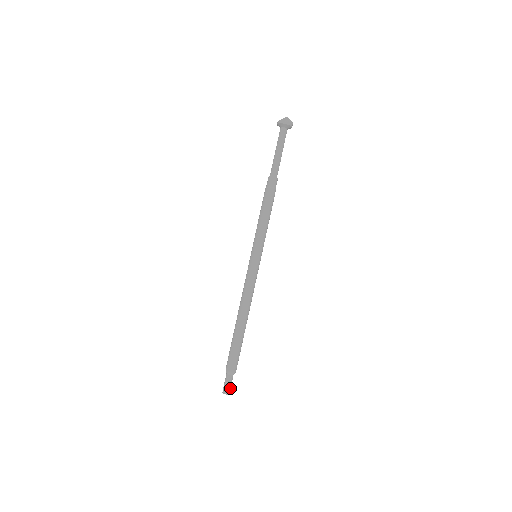
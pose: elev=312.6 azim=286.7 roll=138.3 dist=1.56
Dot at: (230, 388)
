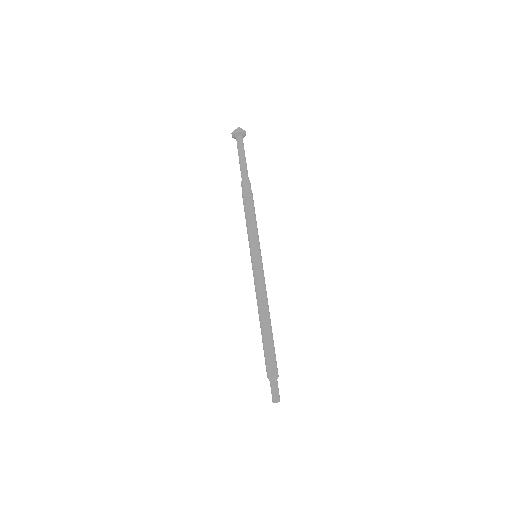
Dot at: (279, 395)
